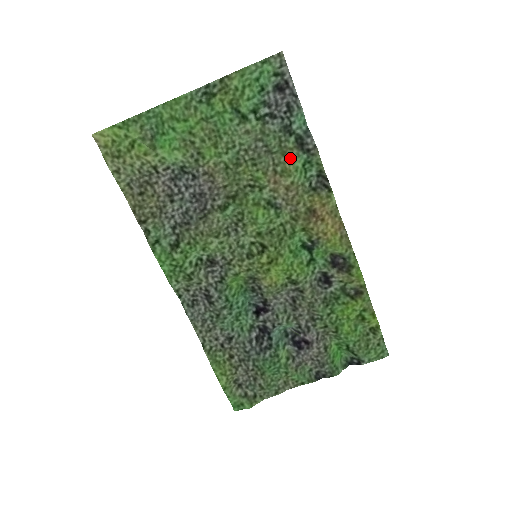
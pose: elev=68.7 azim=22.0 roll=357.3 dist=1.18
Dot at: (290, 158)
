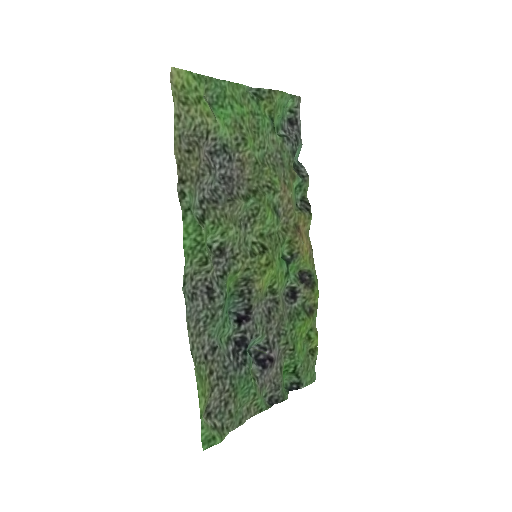
Dot at: (293, 177)
